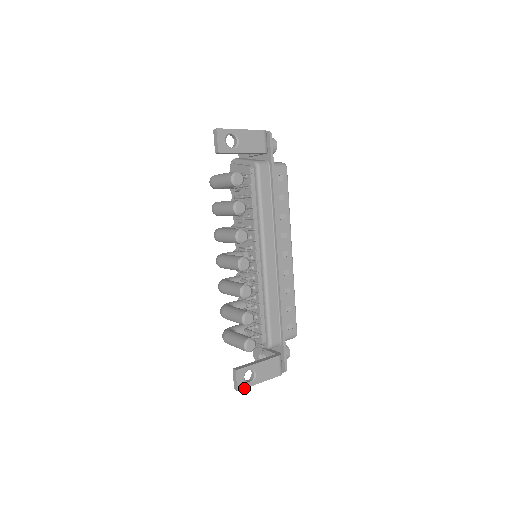
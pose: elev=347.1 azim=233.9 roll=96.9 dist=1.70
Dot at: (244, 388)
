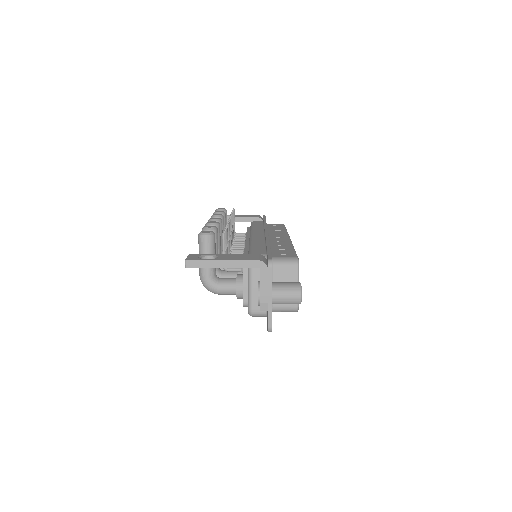
Dot at: (196, 260)
